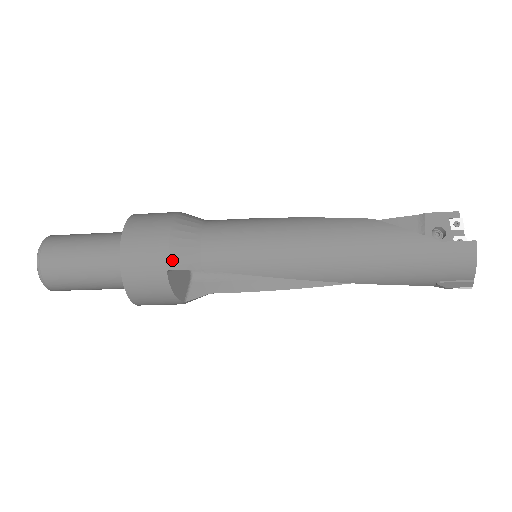
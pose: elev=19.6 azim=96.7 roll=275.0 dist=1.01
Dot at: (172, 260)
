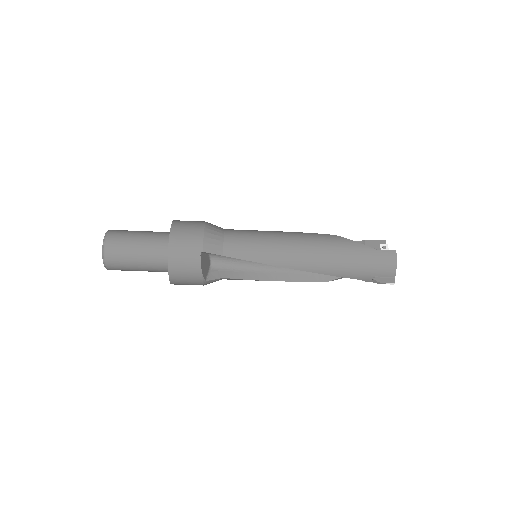
Dot at: (205, 246)
